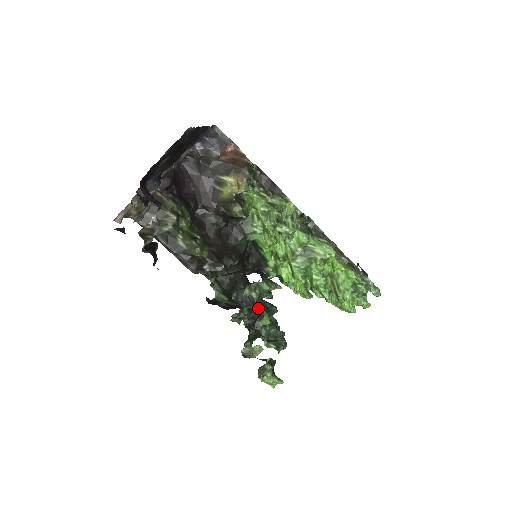
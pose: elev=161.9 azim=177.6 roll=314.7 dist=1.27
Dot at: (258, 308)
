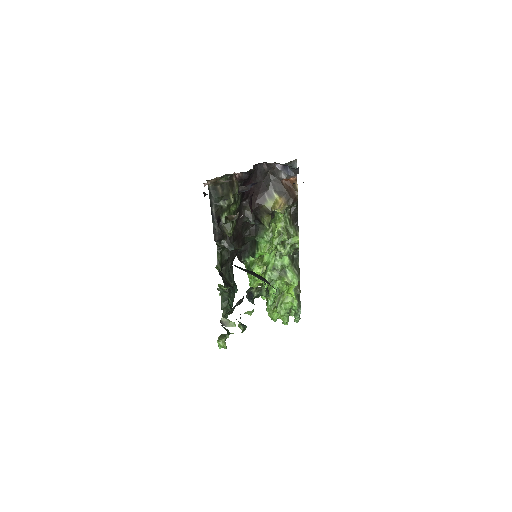
Dot at: occluded
